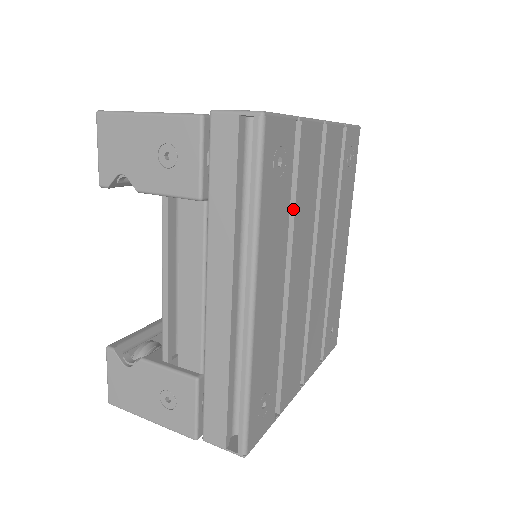
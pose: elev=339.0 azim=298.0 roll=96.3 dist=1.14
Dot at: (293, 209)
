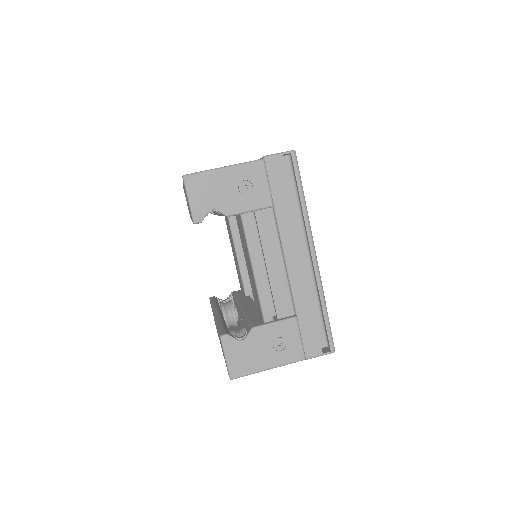
Dot at: occluded
